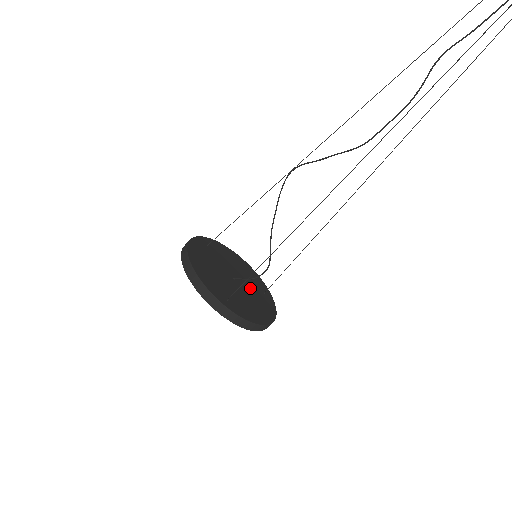
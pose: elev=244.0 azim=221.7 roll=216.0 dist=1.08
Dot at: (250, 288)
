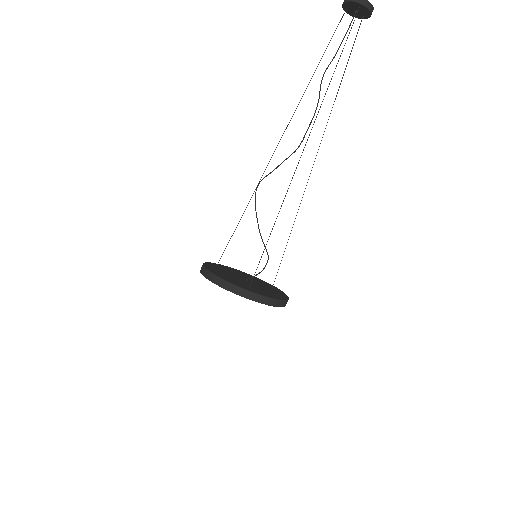
Dot at: (261, 285)
